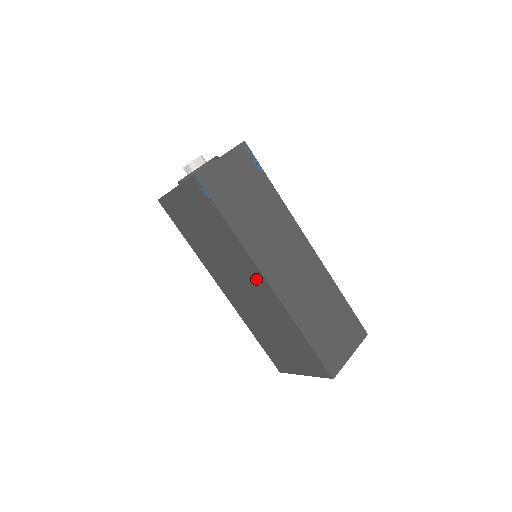
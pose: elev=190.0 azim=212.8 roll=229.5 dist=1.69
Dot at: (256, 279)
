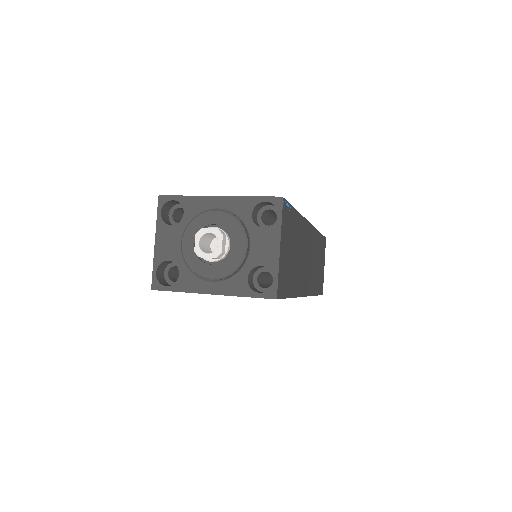
Dot at: occluded
